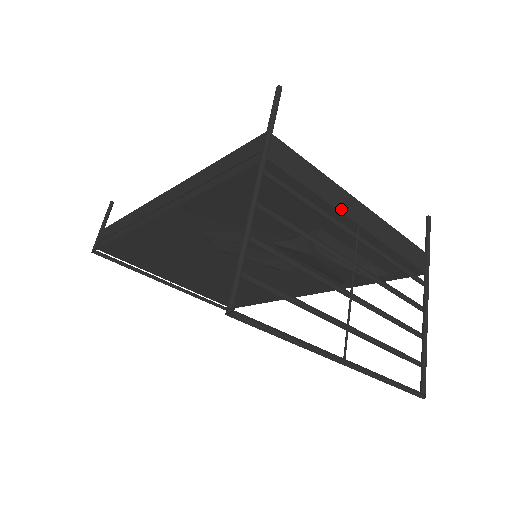
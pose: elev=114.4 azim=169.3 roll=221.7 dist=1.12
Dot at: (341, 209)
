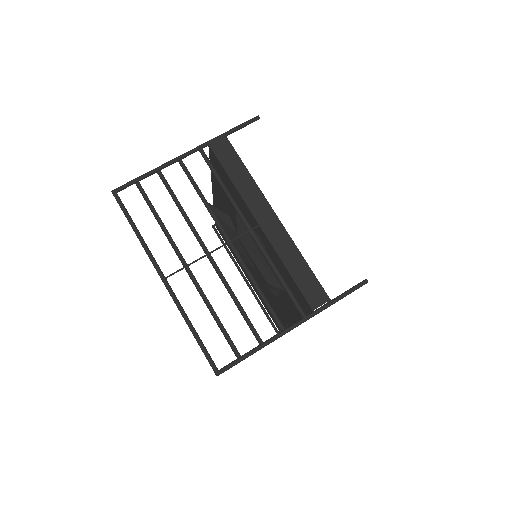
Dot at: (249, 204)
